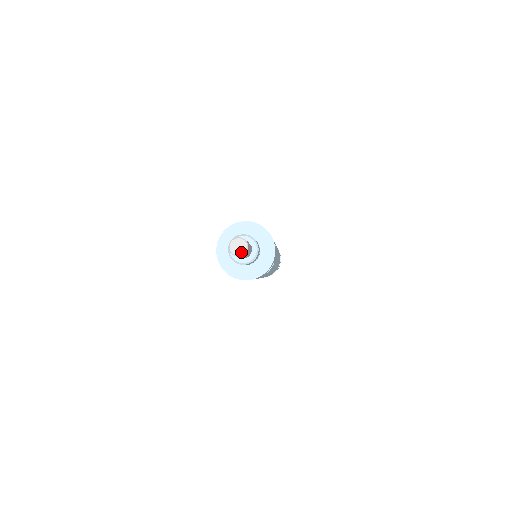
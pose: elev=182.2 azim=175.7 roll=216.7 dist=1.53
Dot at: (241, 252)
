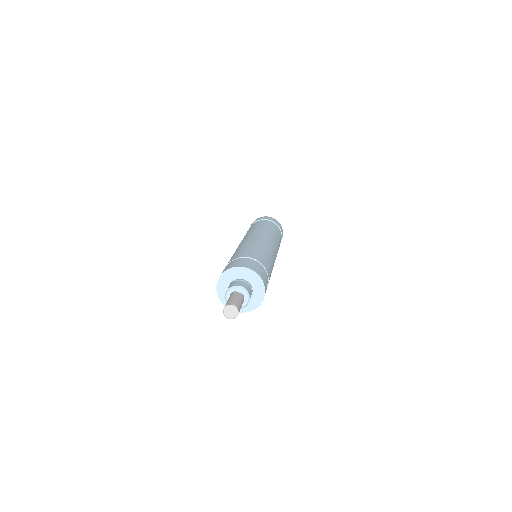
Dot at: (234, 315)
